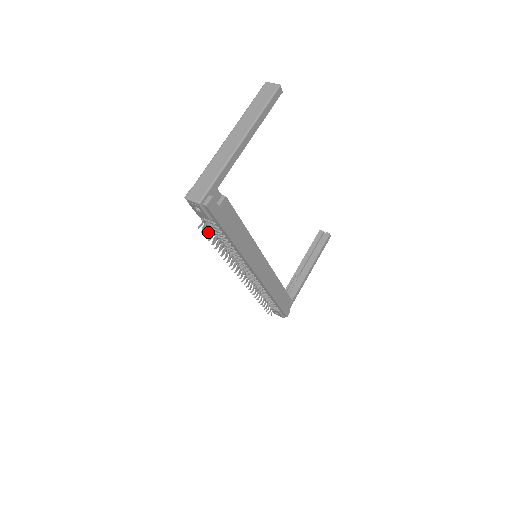
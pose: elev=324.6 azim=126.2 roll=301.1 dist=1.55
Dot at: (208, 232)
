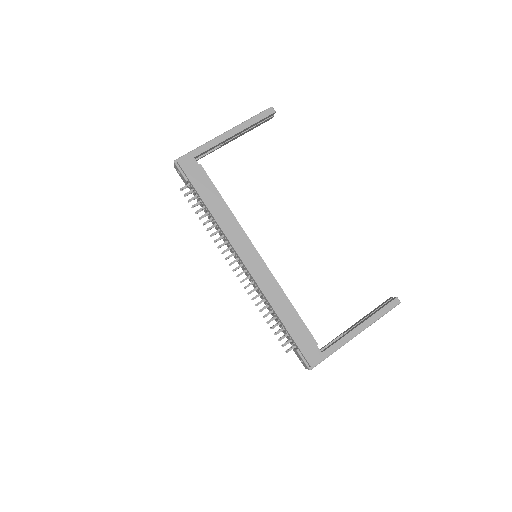
Dot at: (191, 199)
